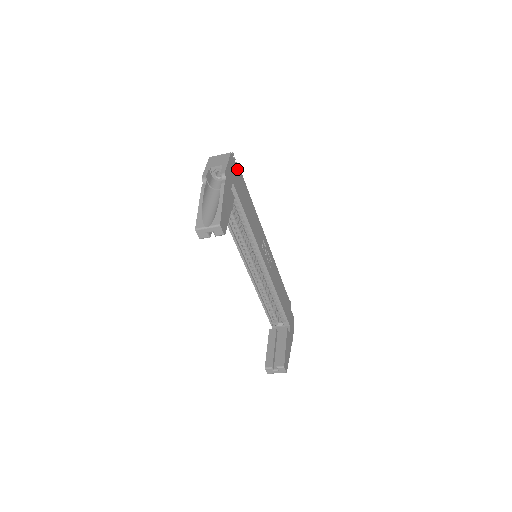
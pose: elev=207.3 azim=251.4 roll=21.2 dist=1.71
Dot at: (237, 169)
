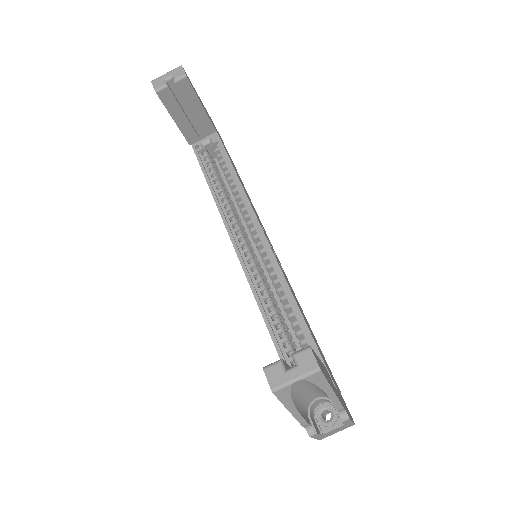
Dot at: (228, 153)
